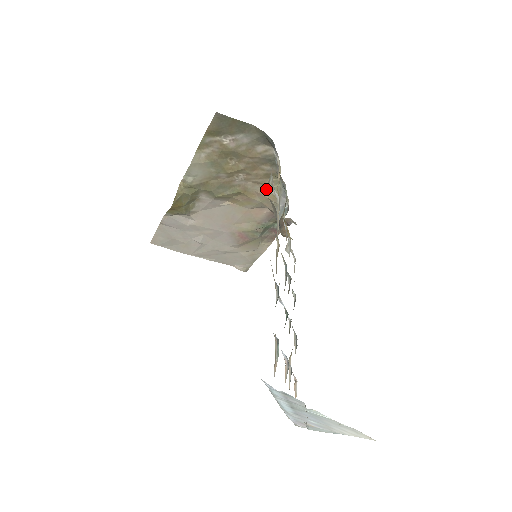
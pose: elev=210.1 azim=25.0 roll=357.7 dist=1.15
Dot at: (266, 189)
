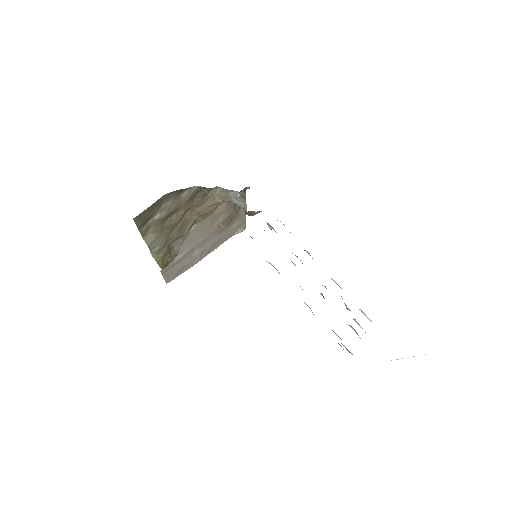
Dot at: (212, 199)
